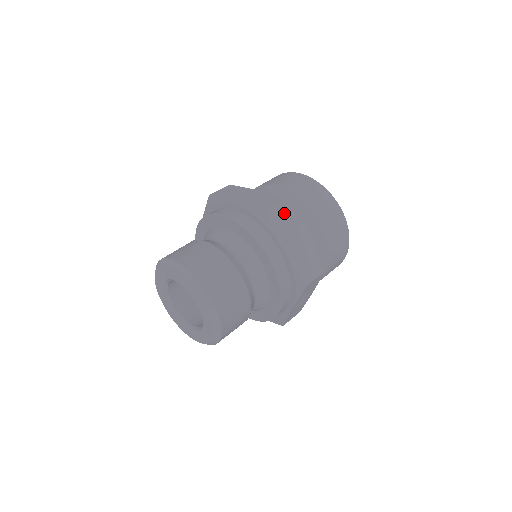
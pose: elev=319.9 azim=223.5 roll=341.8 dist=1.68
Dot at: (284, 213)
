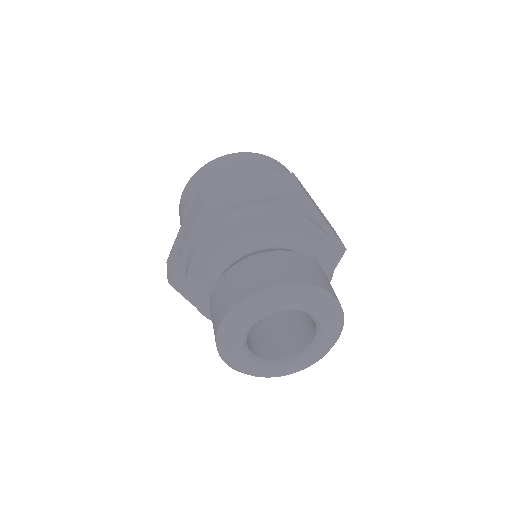
Dot at: (302, 186)
